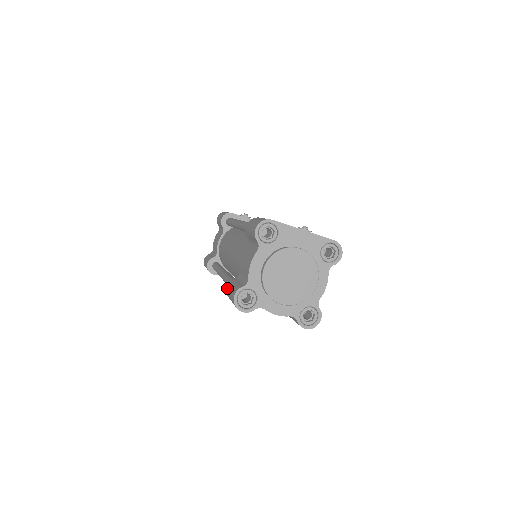
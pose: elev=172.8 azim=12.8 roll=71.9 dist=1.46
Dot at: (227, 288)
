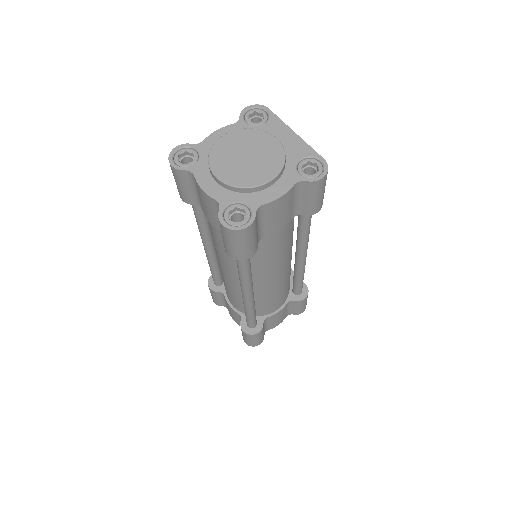
Dot at: occluded
